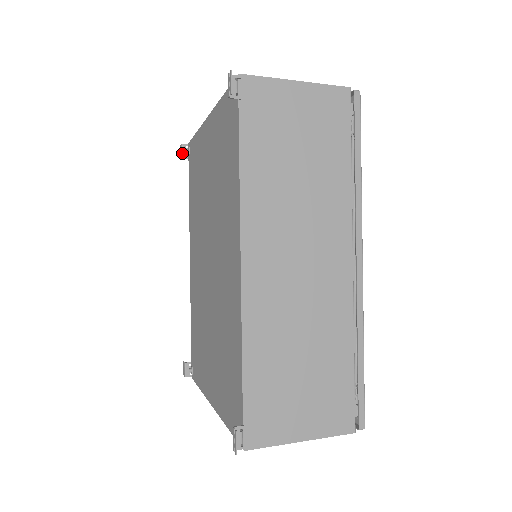
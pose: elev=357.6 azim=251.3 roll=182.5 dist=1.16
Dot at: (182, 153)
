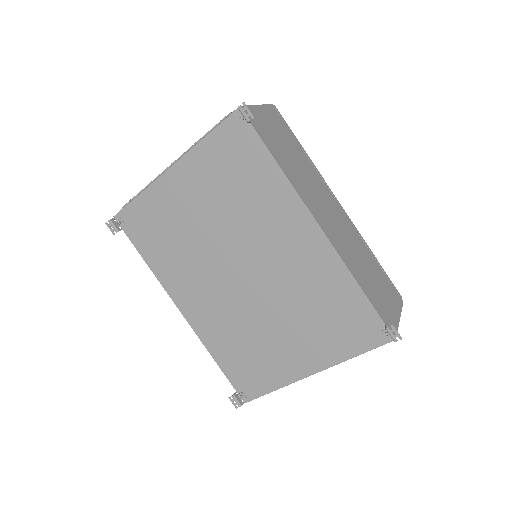
Dot at: (115, 227)
